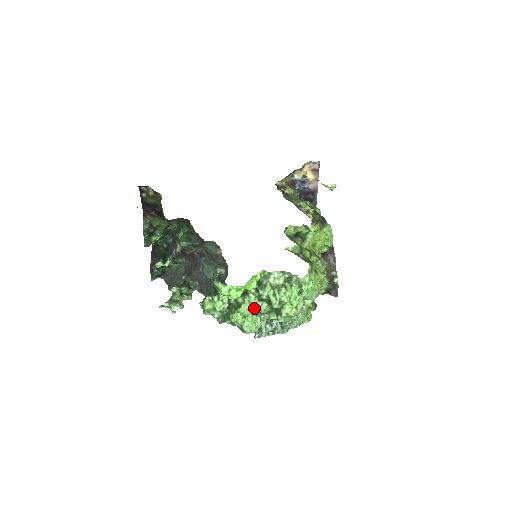
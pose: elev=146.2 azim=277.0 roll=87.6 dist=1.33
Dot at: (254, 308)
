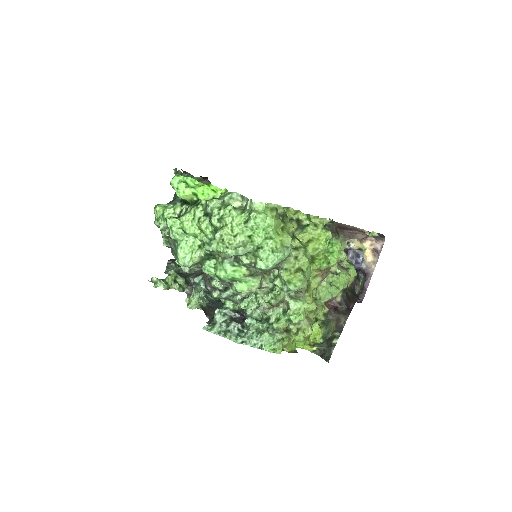
Dot at: (196, 223)
